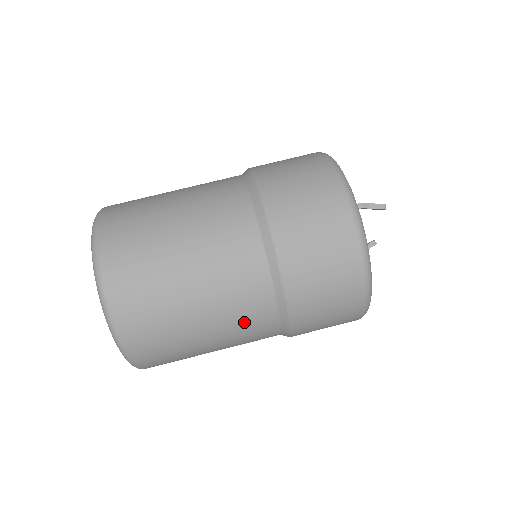
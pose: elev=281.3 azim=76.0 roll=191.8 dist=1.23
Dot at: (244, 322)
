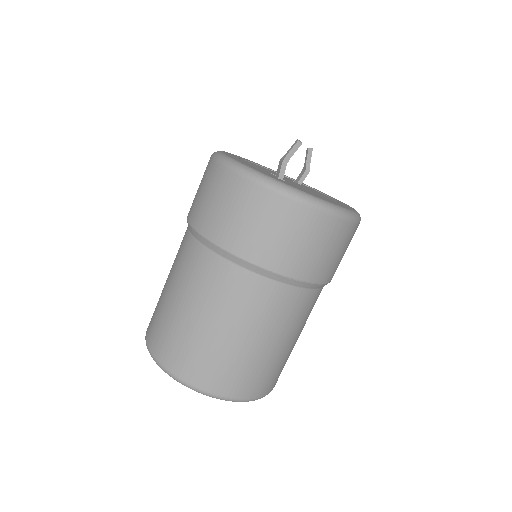
Dot at: (304, 315)
